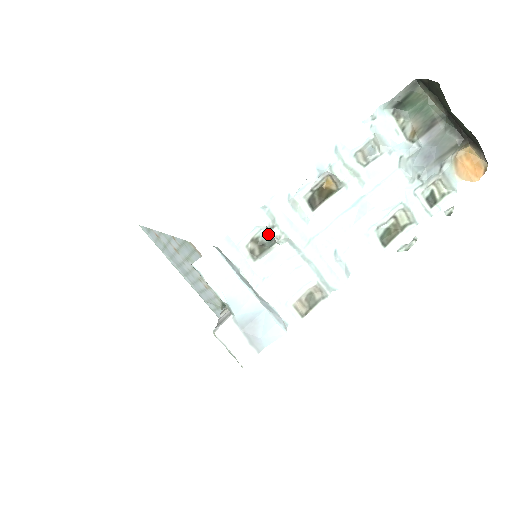
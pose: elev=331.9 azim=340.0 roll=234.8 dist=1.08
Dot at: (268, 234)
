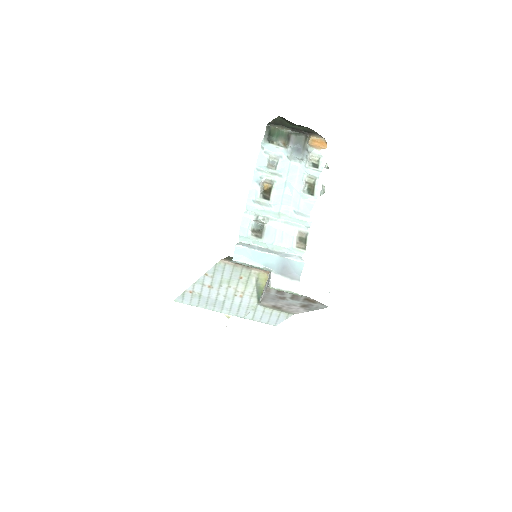
Dot at: (257, 224)
